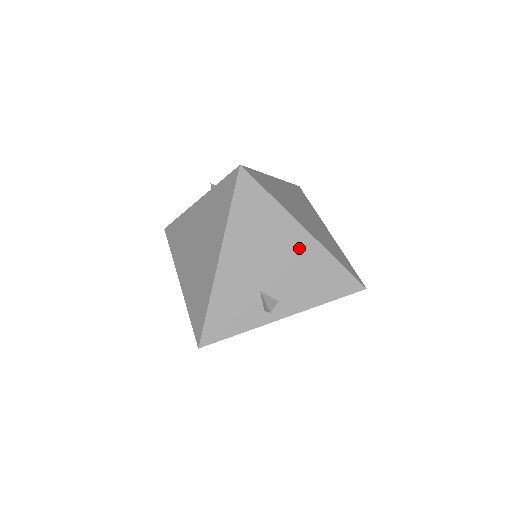
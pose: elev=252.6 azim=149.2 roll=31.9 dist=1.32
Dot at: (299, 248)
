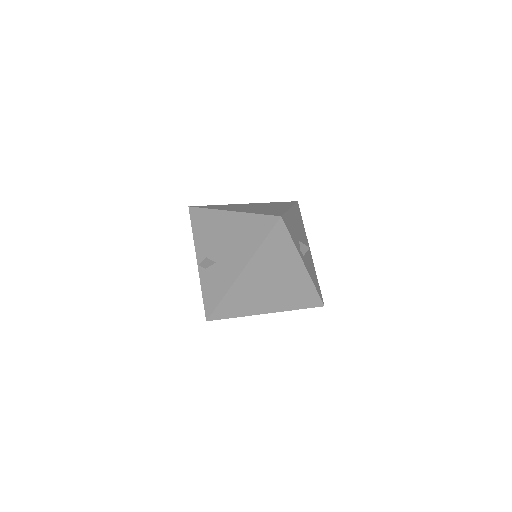
Dot at: (309, 252)
